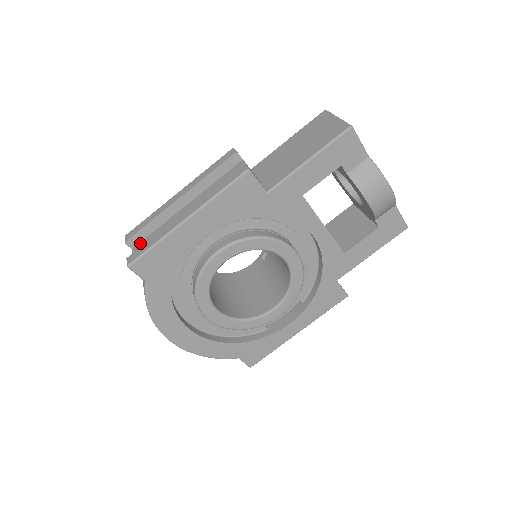
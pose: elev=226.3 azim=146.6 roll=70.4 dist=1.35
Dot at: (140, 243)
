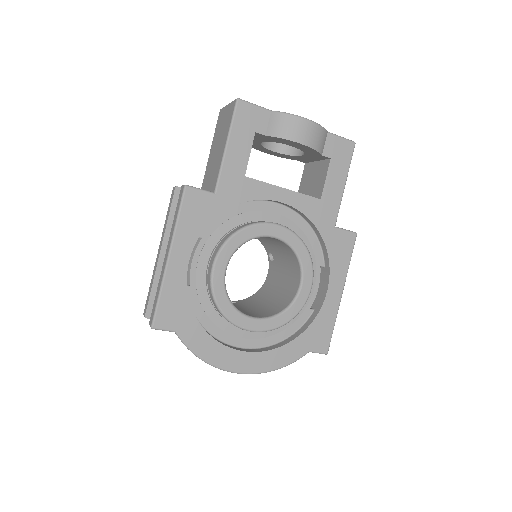
Dot at: occluded
